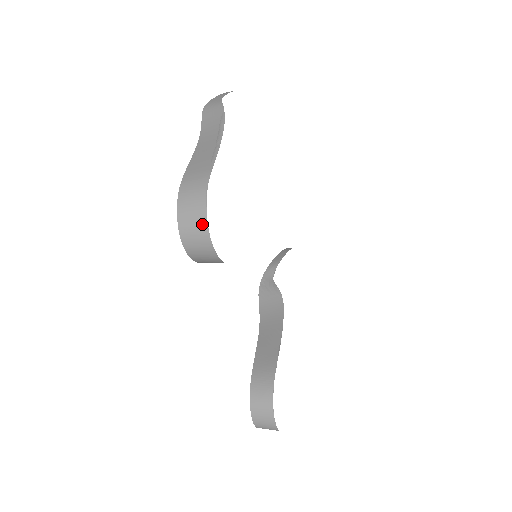
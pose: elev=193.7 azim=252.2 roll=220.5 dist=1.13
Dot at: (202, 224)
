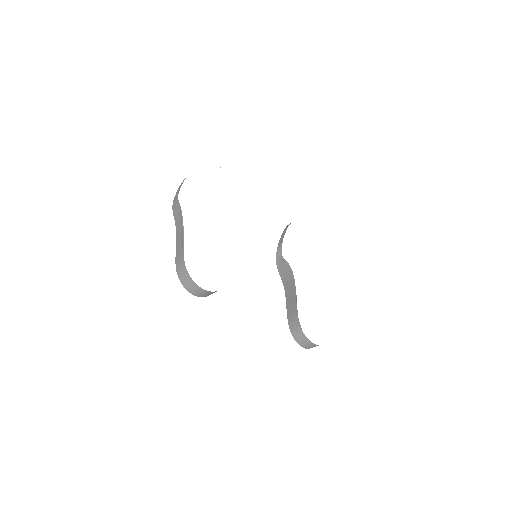
Dot at: (193, 284)
